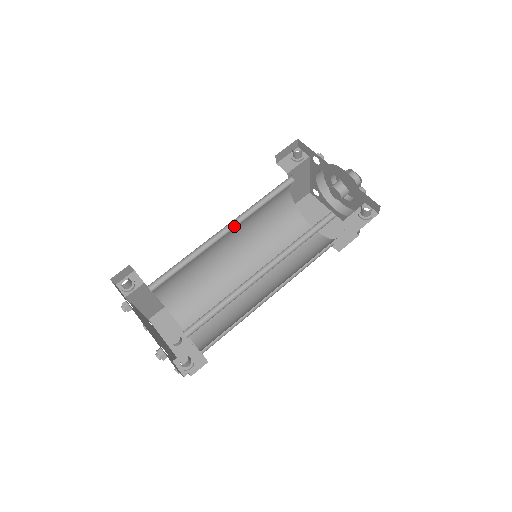
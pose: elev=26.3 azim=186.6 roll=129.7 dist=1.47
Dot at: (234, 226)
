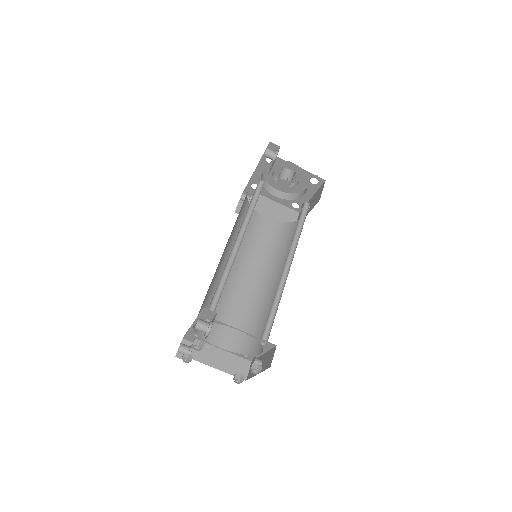
Dot at: occluded
